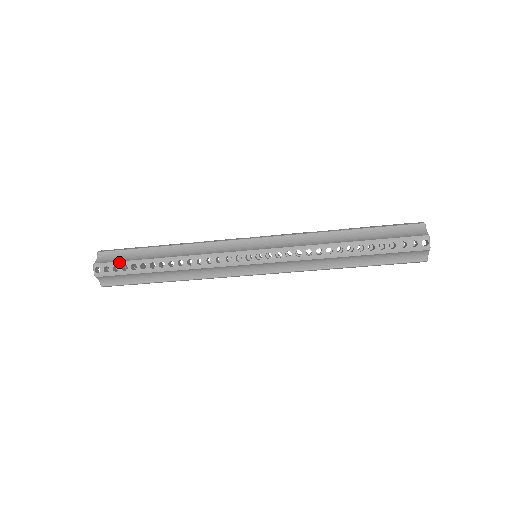
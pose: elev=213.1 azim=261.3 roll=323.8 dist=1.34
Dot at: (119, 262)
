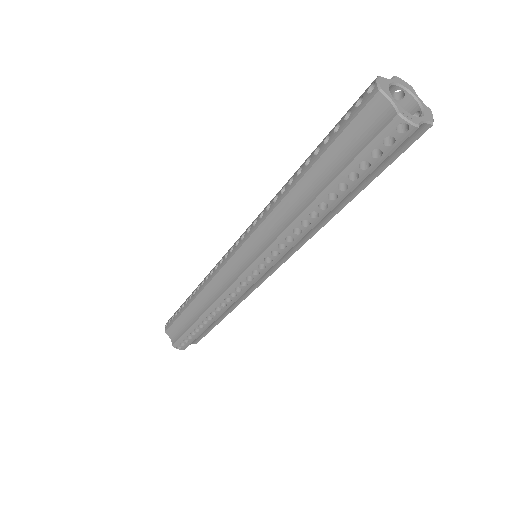
Dot at: (176, 311)
